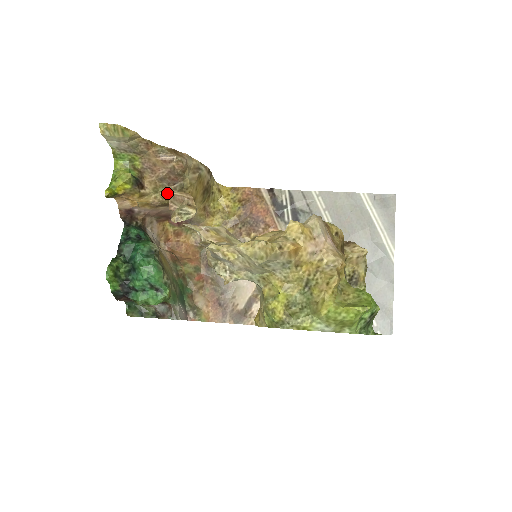
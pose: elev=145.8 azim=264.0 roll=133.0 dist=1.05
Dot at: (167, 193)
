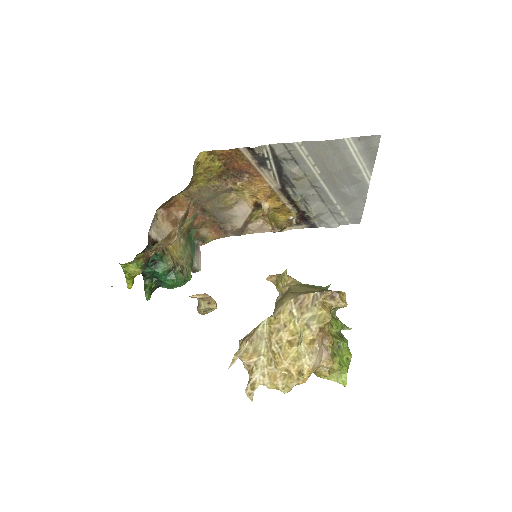
Dot at: occluded
